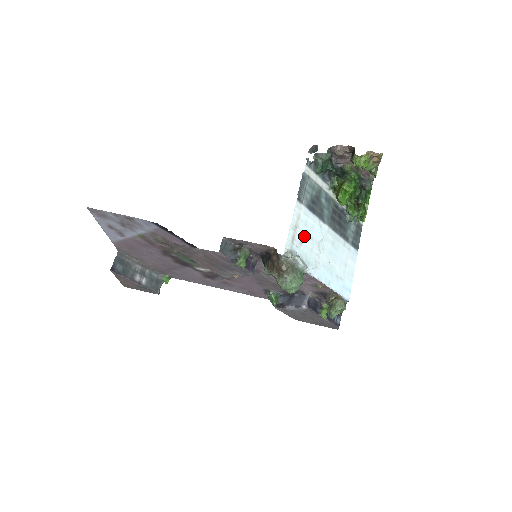
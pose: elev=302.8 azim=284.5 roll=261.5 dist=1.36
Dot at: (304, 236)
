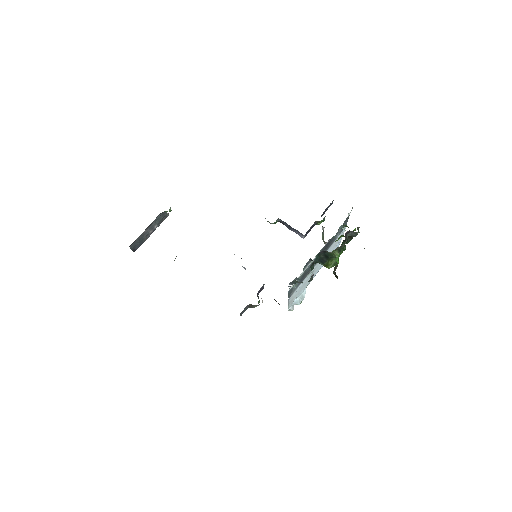
Dot at: (299, 291)
